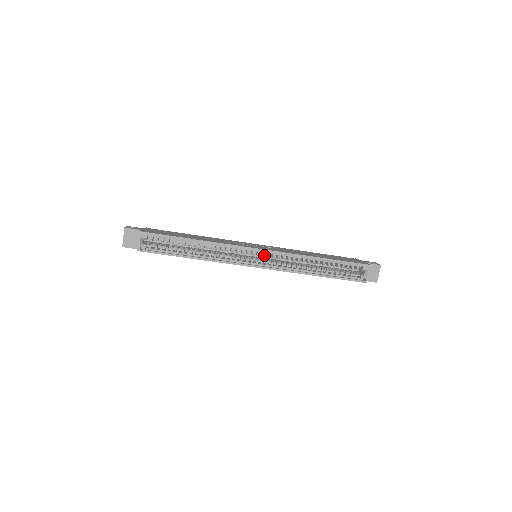
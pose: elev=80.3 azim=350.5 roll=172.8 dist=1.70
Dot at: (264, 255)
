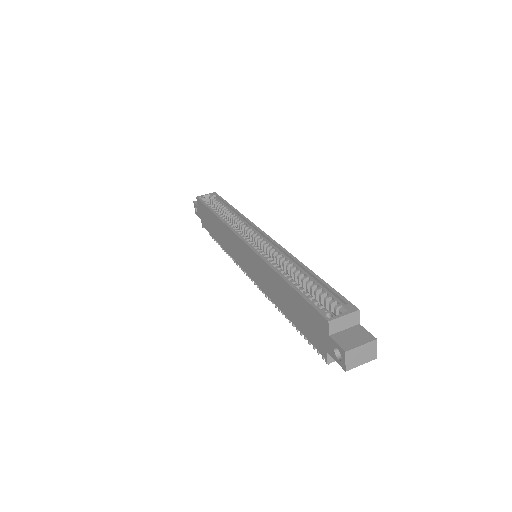
Dot at: occluded
